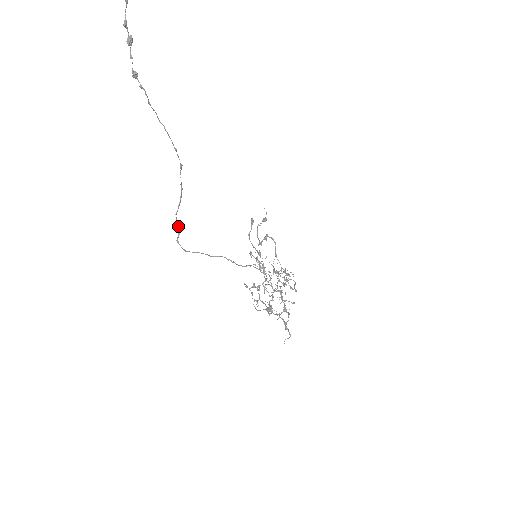
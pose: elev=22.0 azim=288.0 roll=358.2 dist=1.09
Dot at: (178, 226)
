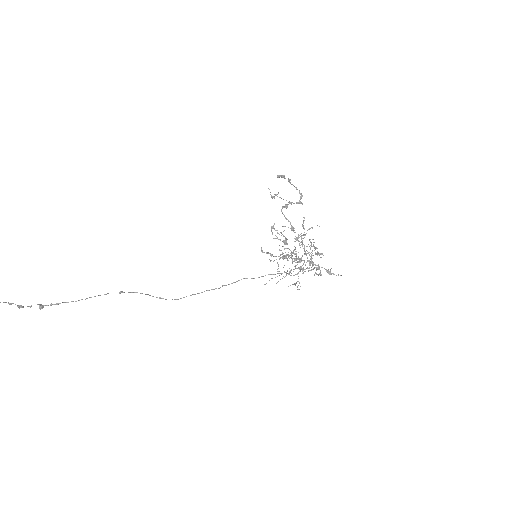
Dot at: occluded
